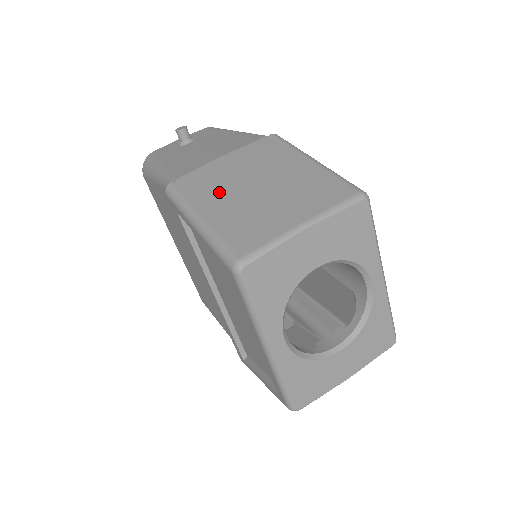
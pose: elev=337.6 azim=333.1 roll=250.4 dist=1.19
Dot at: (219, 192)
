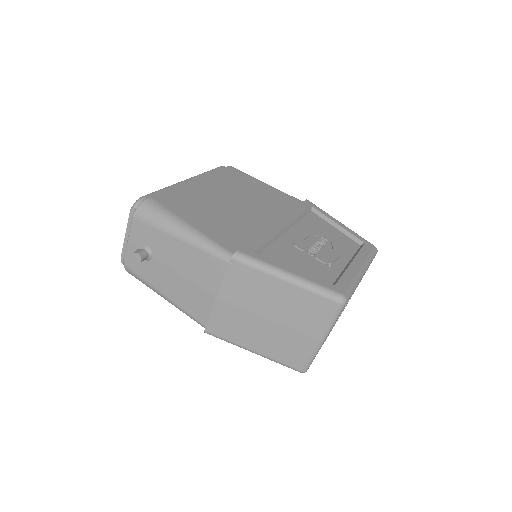
Dot at: (247, 331)
